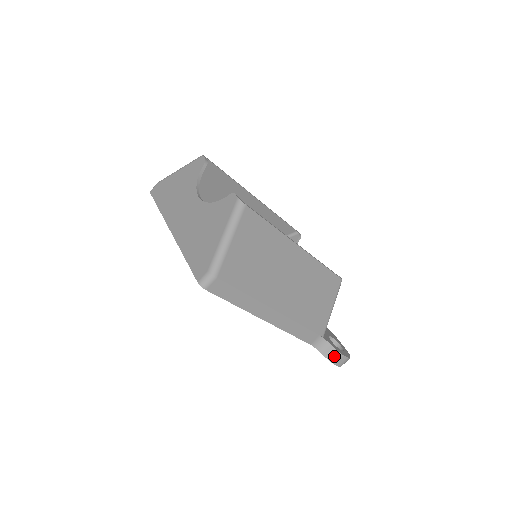
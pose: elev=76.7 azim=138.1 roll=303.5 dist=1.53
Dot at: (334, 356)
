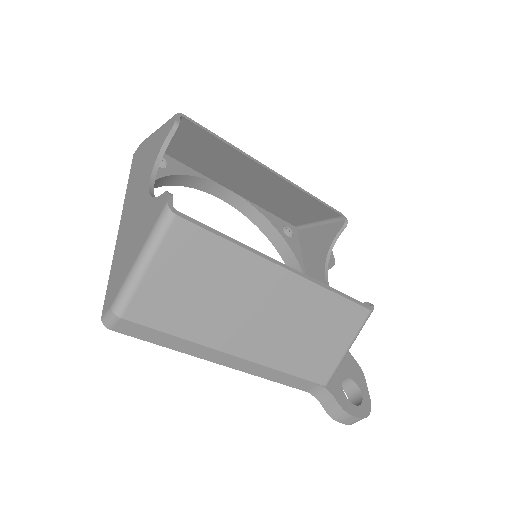
Dot at: (338, 414)
